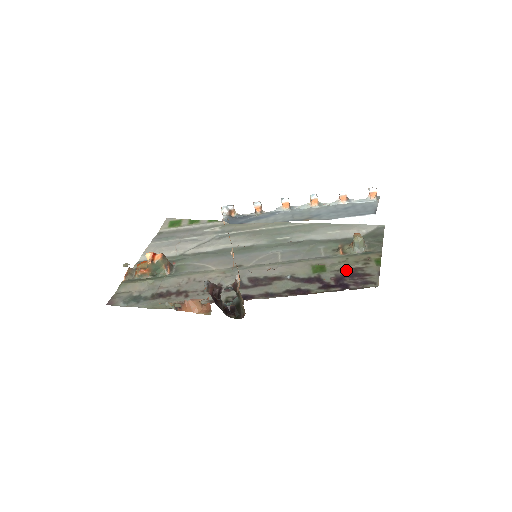
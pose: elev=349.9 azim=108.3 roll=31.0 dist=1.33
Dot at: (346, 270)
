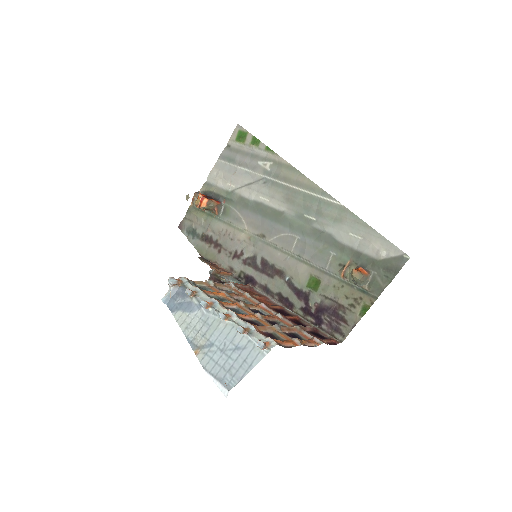
Dot at: (332, 302)
